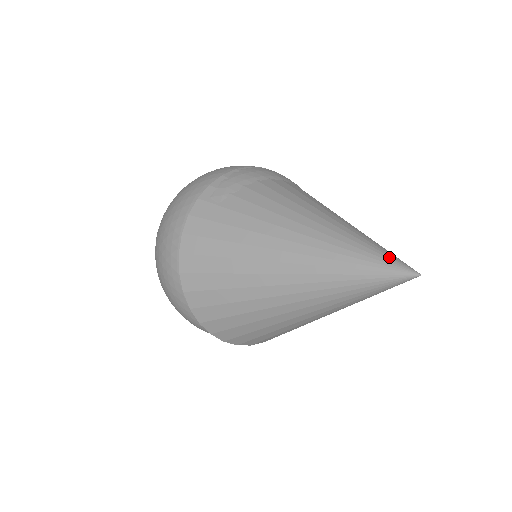
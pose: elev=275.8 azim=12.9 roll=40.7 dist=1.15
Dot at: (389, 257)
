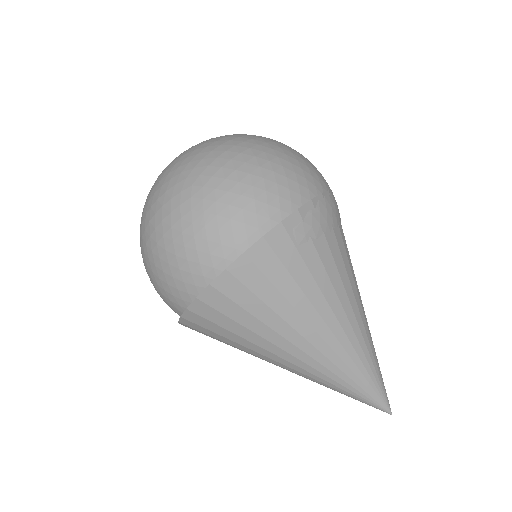
Dot at: (384, 389)
